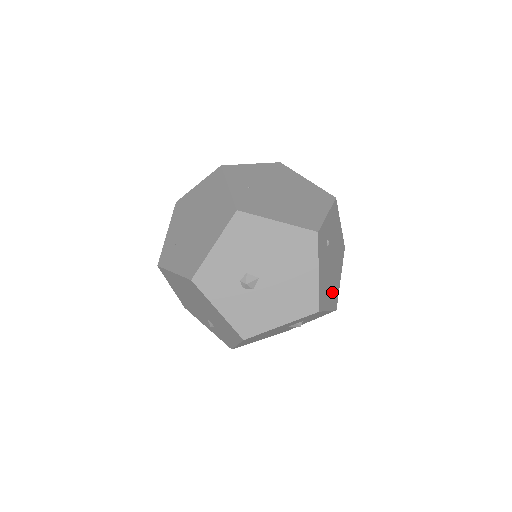
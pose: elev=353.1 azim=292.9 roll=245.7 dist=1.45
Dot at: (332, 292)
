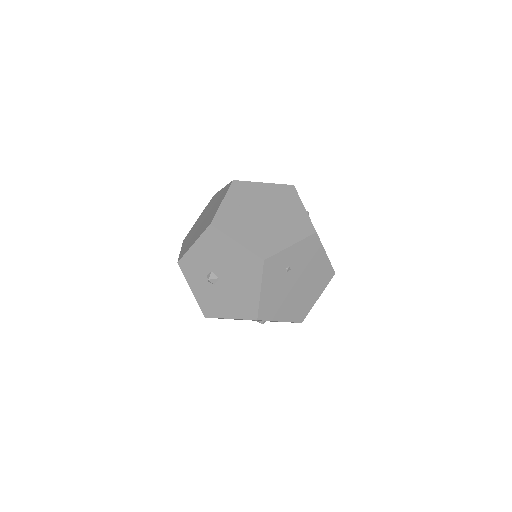
Dot at: (293, 308)
